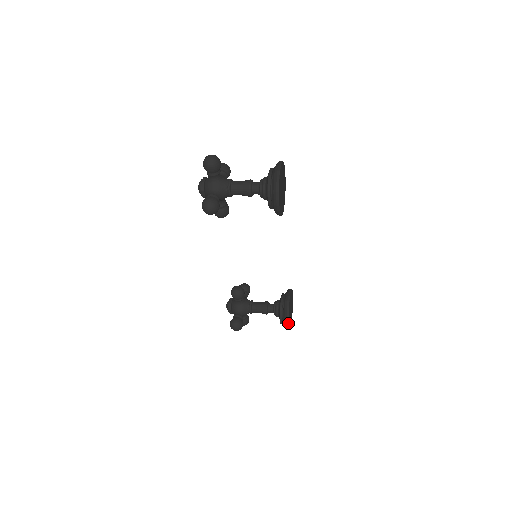
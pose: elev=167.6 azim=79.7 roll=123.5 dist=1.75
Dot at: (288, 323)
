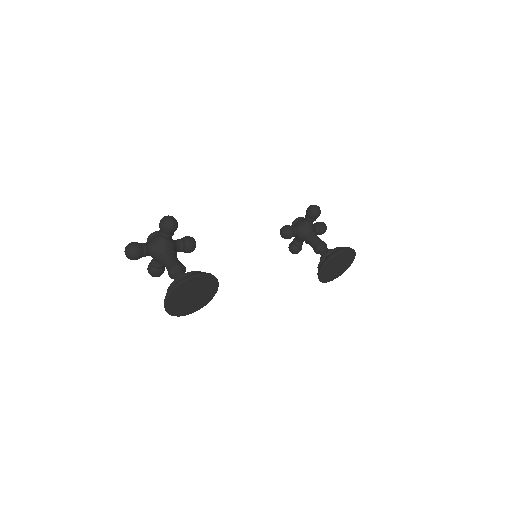
Dot at: (324, 282)
